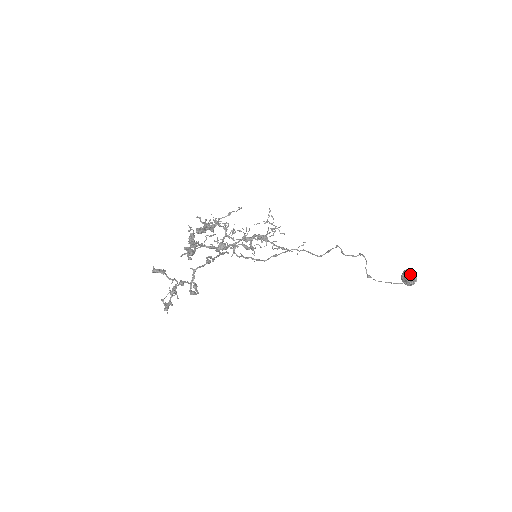
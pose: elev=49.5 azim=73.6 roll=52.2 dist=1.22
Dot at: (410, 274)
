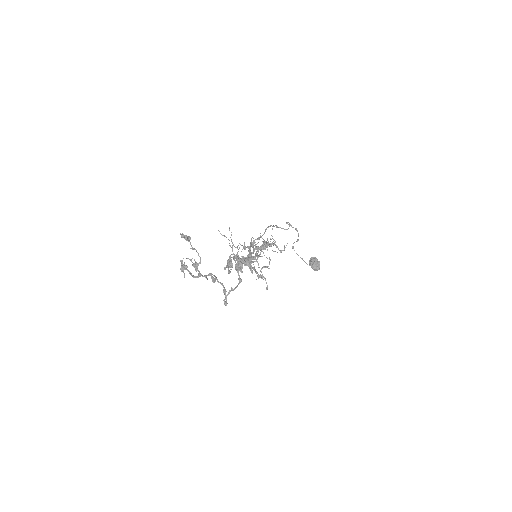
Dot at: (318, 266)
